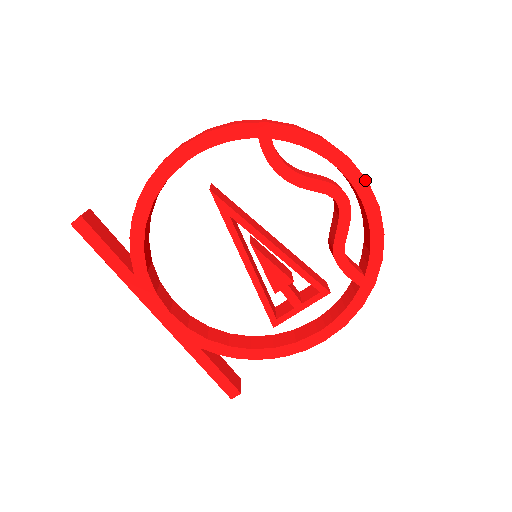
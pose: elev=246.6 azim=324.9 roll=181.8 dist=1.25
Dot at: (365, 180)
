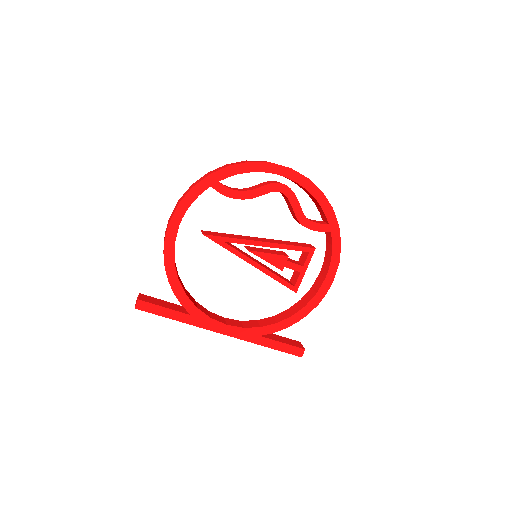
Dot at: (288, 169)
